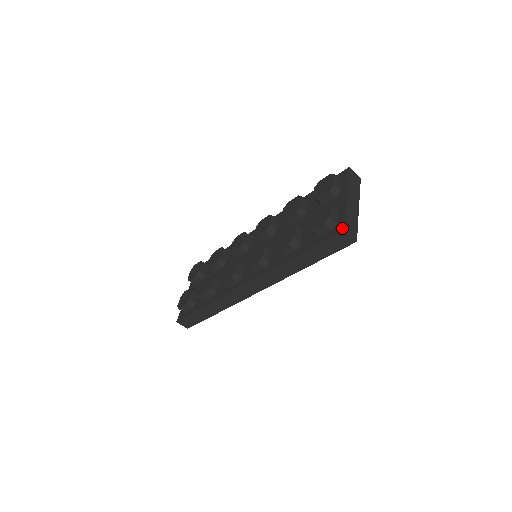
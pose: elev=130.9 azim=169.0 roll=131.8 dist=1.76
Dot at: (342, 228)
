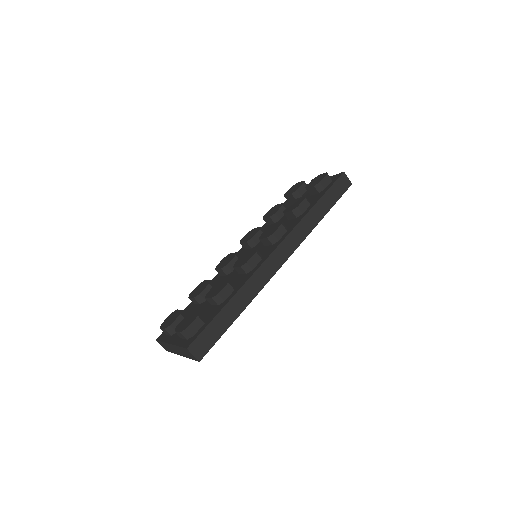
Dot at: (341, 173)
